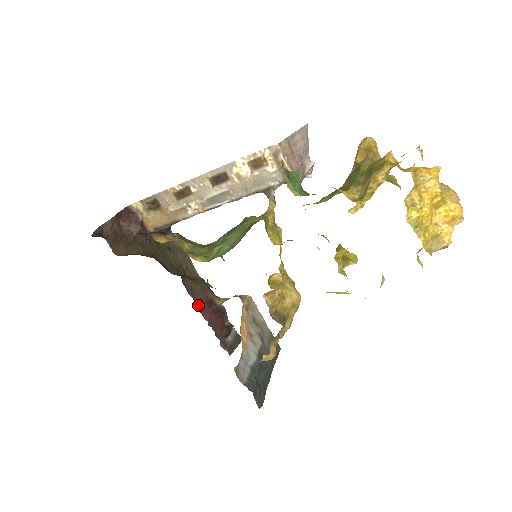
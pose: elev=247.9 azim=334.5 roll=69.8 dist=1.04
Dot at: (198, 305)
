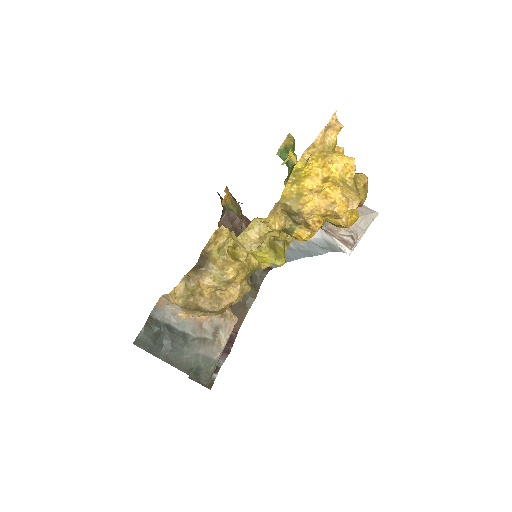
Dot at: occluded
